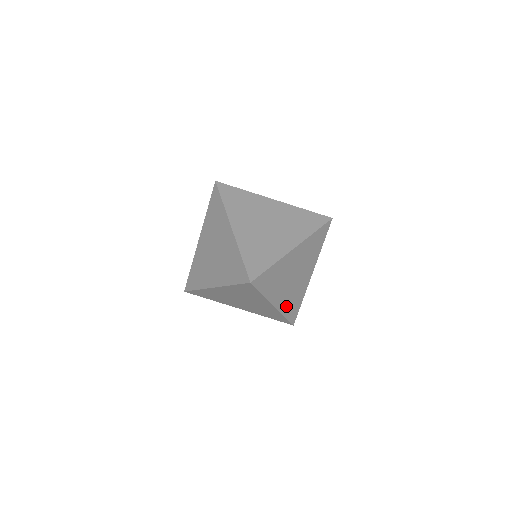
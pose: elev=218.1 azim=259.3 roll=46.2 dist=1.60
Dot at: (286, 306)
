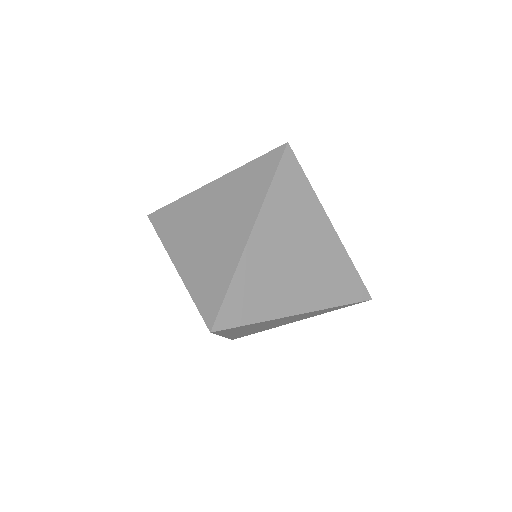
Dot at: (325, 295)
